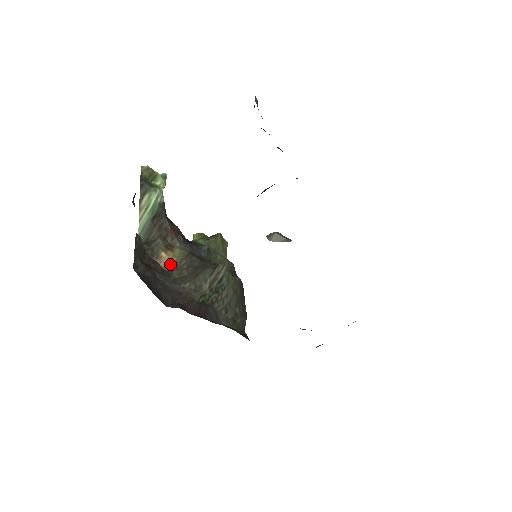
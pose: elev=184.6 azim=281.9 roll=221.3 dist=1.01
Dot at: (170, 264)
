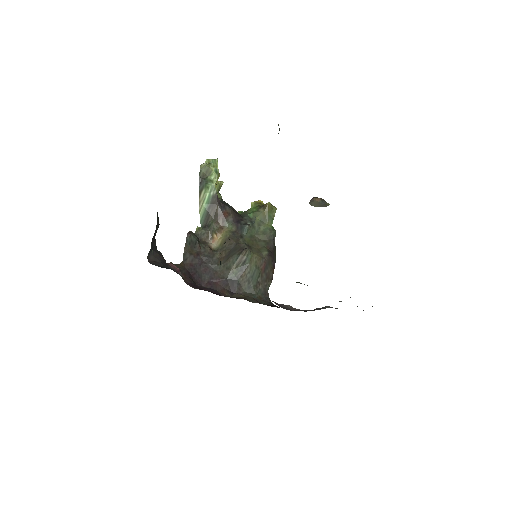
Dot at: (218, 244)
